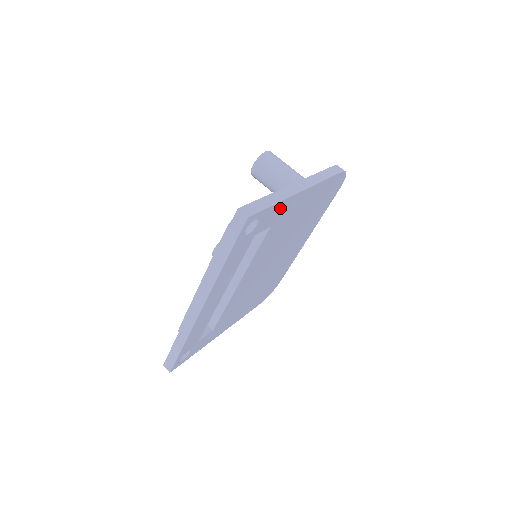
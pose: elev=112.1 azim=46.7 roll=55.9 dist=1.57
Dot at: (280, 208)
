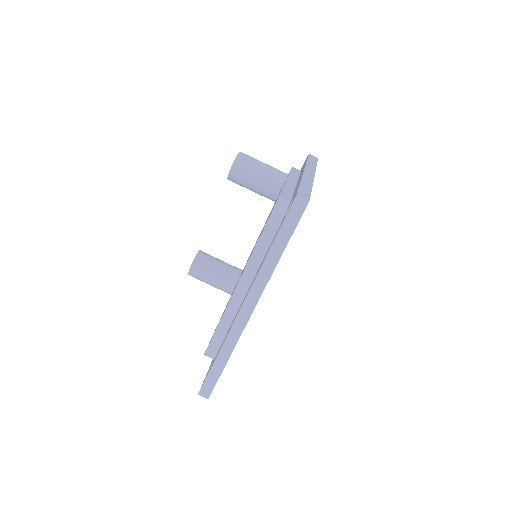
Dot at: occluded
